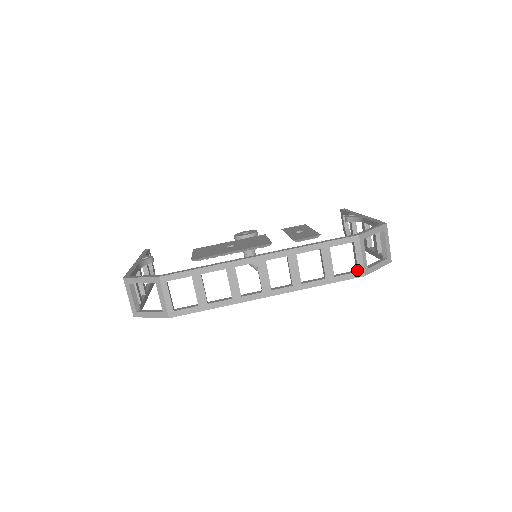
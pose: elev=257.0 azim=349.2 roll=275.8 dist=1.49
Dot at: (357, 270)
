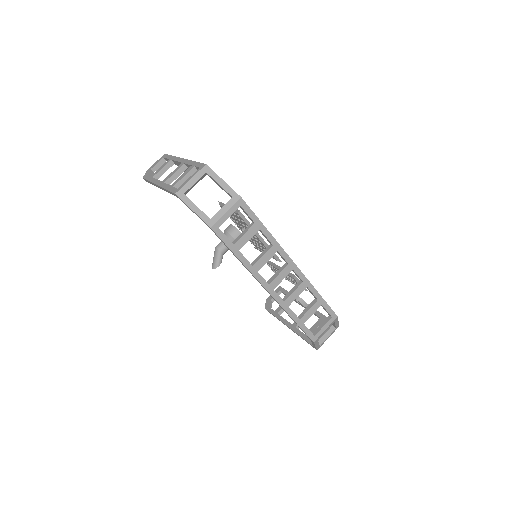
Dot at: (314, 334)
